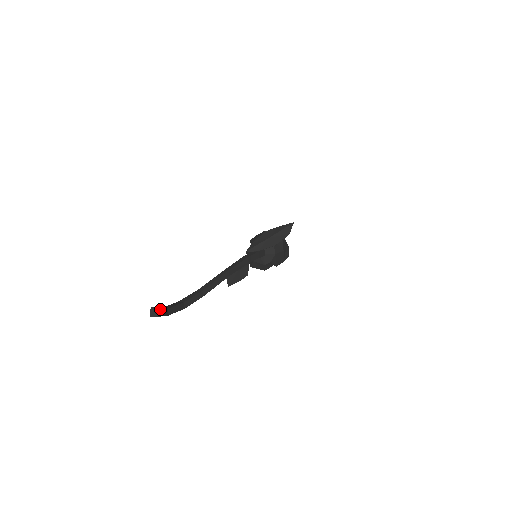
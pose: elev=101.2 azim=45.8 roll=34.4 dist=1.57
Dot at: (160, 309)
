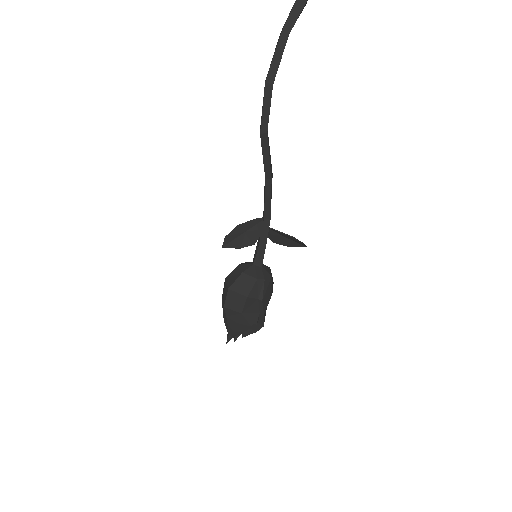
Dot at: (306, 2)
